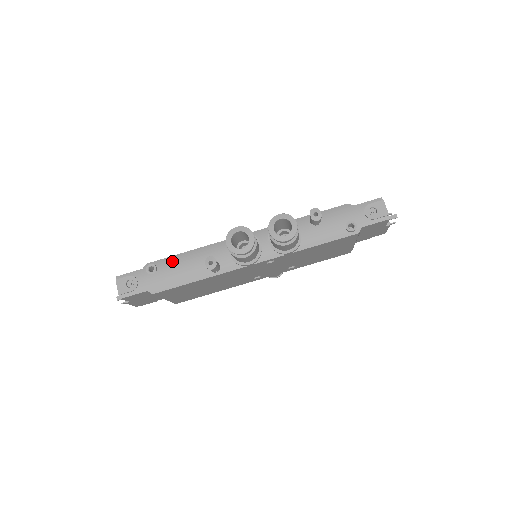
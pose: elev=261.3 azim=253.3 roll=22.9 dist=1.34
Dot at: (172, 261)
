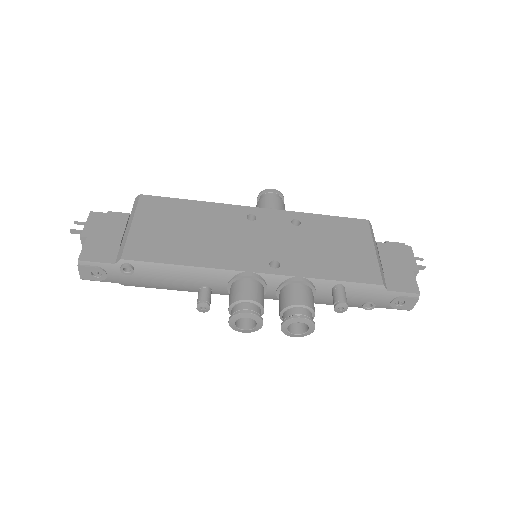
Dot at: (155, 270)
